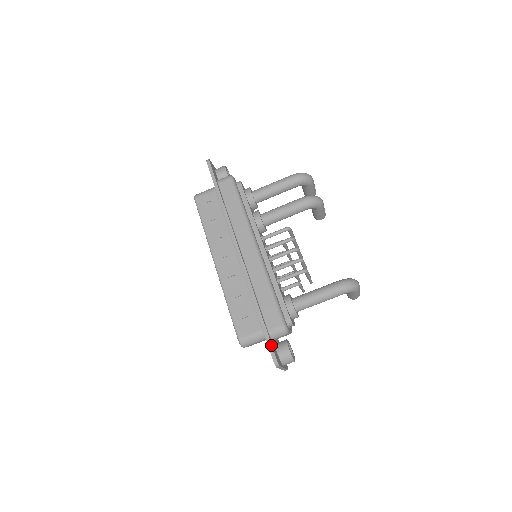
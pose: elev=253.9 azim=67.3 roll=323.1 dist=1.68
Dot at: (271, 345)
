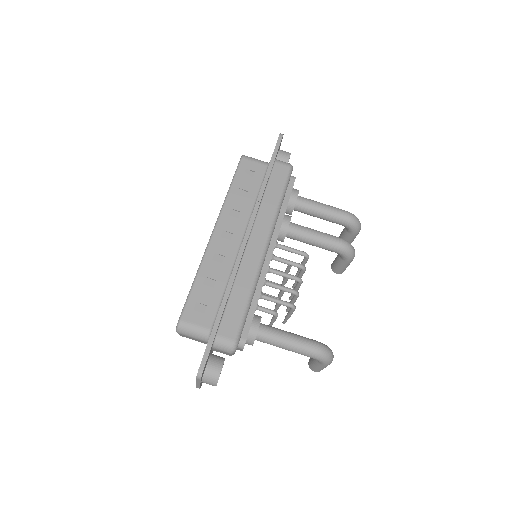
Dot at: (209, 352)
